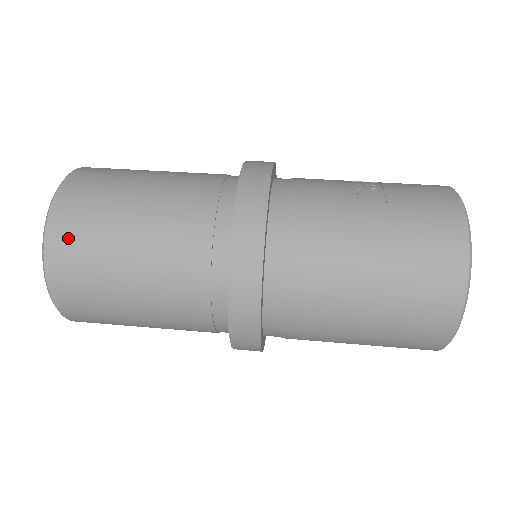
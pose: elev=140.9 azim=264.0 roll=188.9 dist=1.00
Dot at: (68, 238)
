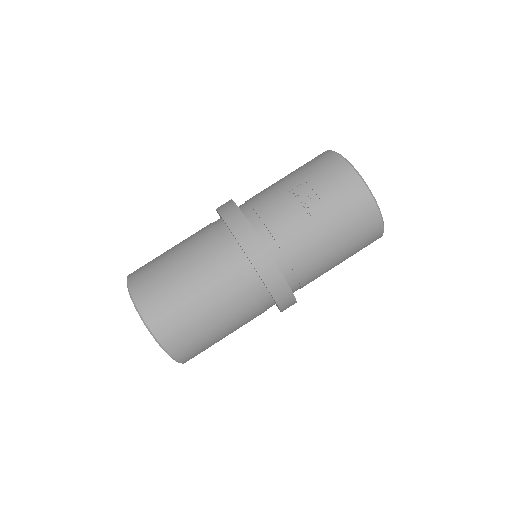
Dot at: (180, 344)
